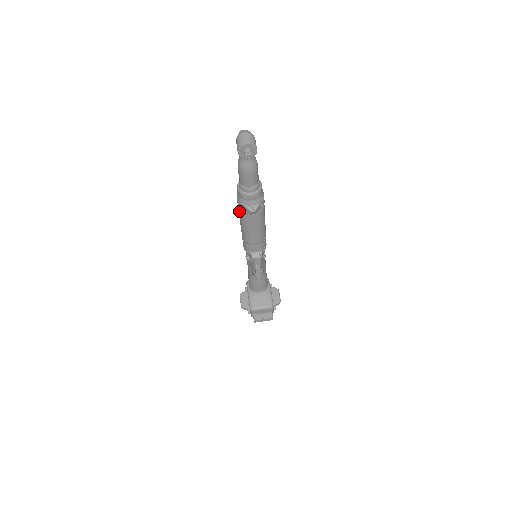
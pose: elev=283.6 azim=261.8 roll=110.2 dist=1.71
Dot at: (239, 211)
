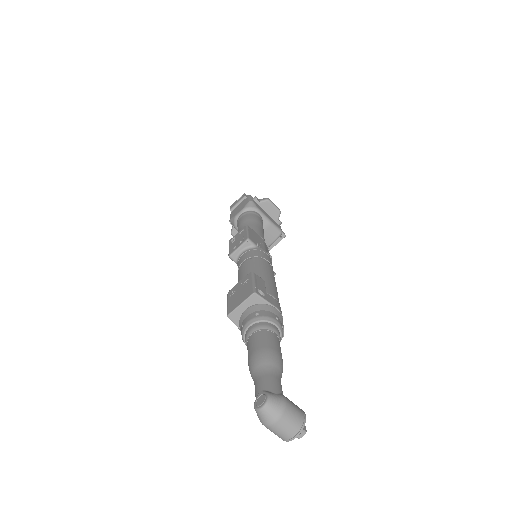
Dot at: occluded
